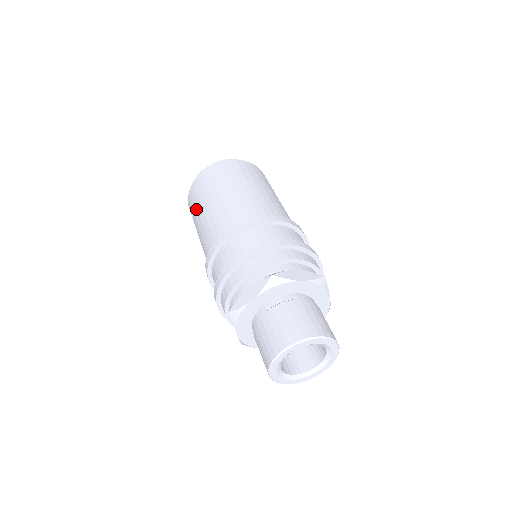
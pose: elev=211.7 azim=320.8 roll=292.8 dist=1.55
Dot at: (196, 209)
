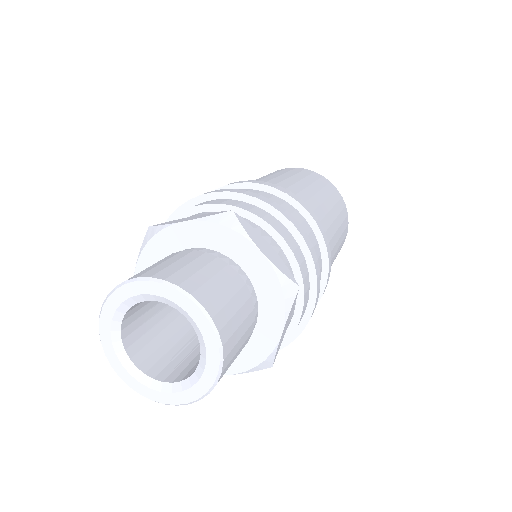
Dot at: occluded
